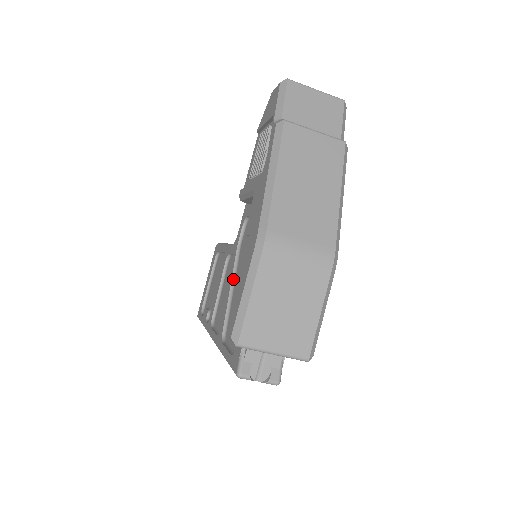
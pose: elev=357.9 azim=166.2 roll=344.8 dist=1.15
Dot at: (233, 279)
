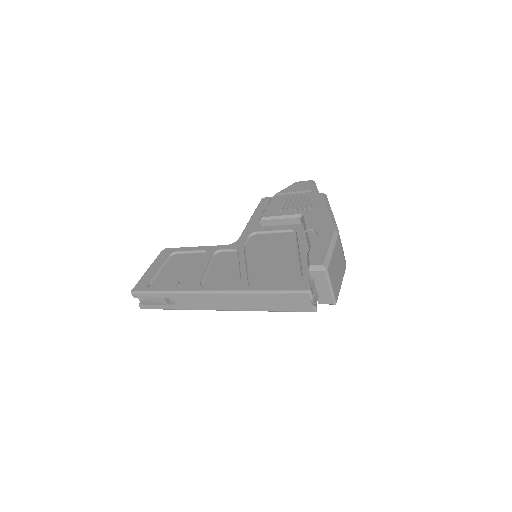
Dot at: (246, 259)
